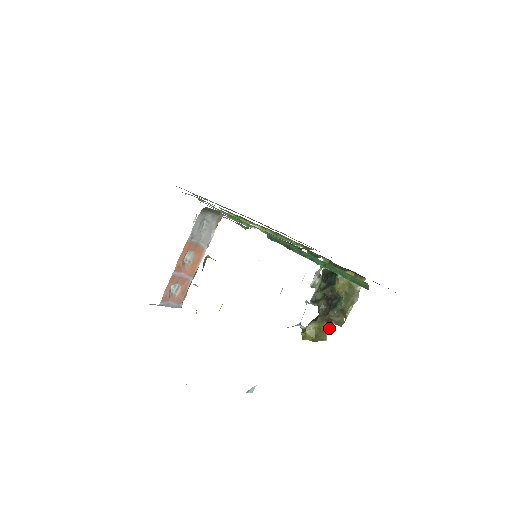
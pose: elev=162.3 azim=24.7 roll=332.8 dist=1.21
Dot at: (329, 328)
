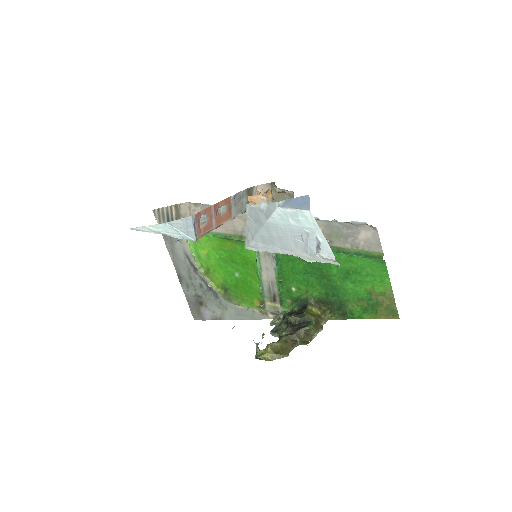
Dot at: (292, 348)
